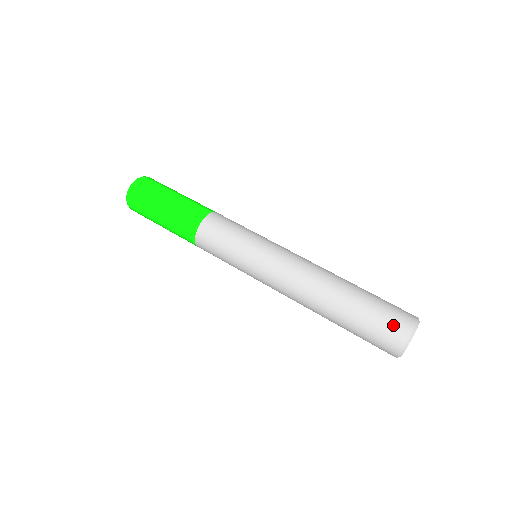
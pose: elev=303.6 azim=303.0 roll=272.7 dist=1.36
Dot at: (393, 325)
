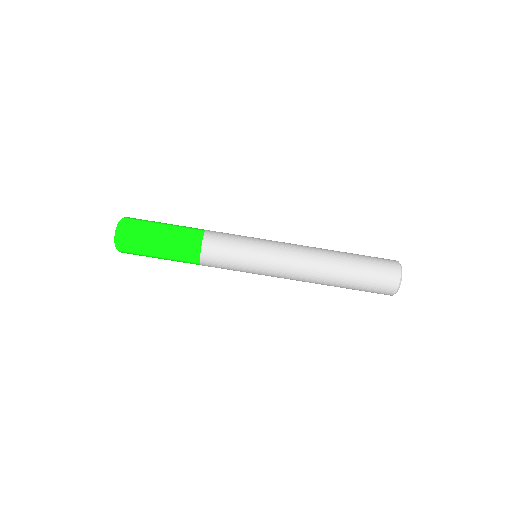
Dot at: (387, 272)
